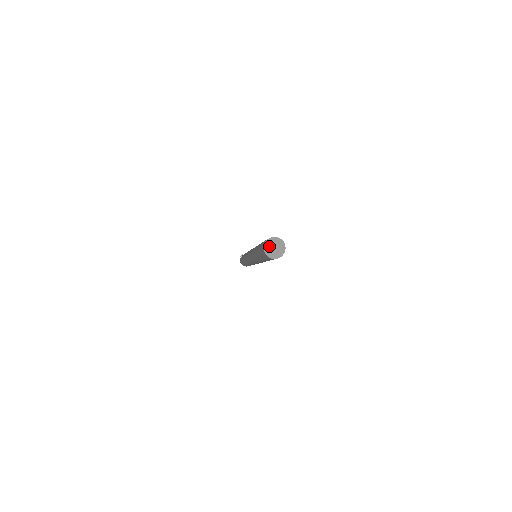
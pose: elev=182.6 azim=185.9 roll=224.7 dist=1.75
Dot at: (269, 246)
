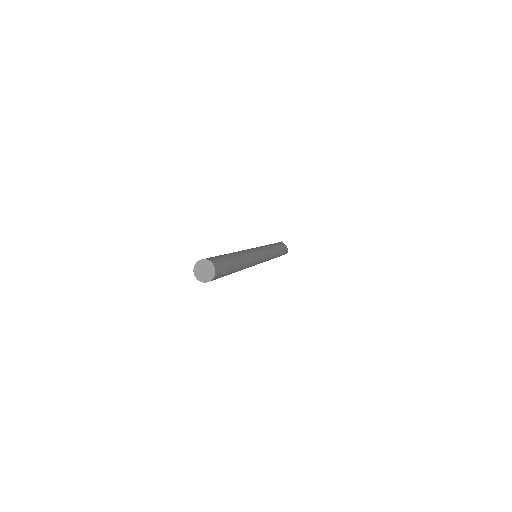
Dot at: (200, 267)
